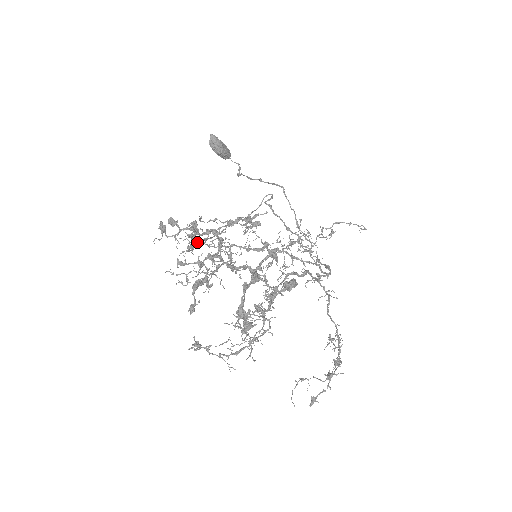
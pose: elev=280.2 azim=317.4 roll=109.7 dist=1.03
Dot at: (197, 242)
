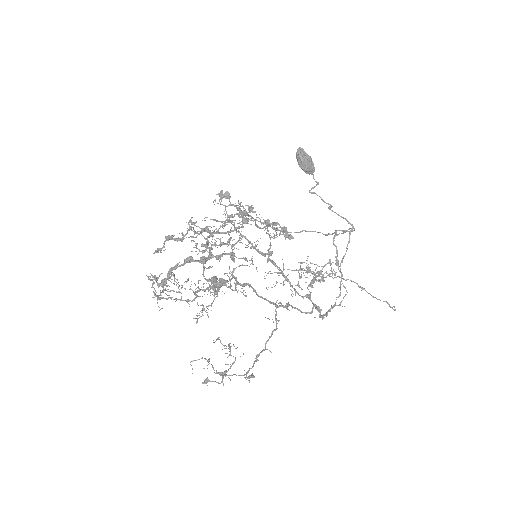
Dot at: occluded
